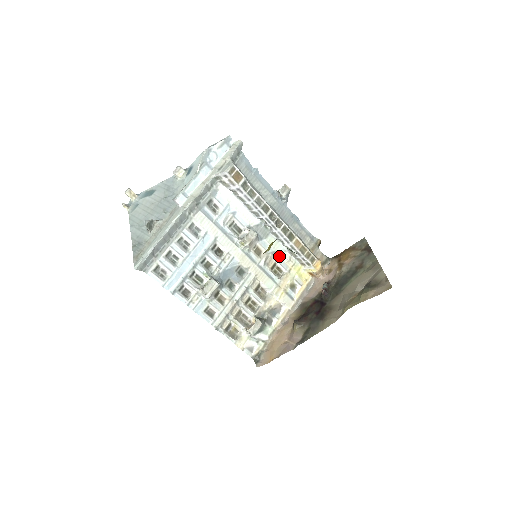
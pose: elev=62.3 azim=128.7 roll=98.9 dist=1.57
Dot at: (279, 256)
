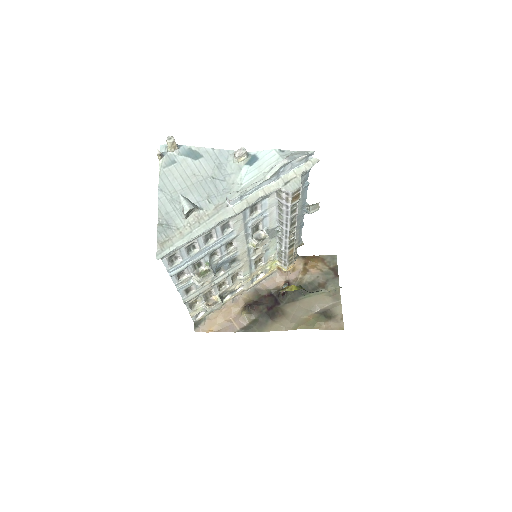
Dot at: (268, 252)
